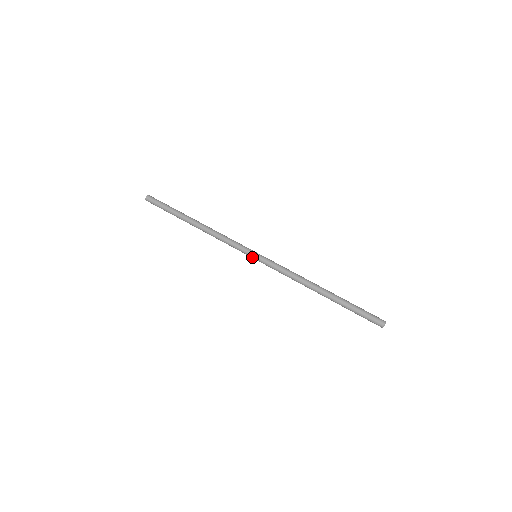
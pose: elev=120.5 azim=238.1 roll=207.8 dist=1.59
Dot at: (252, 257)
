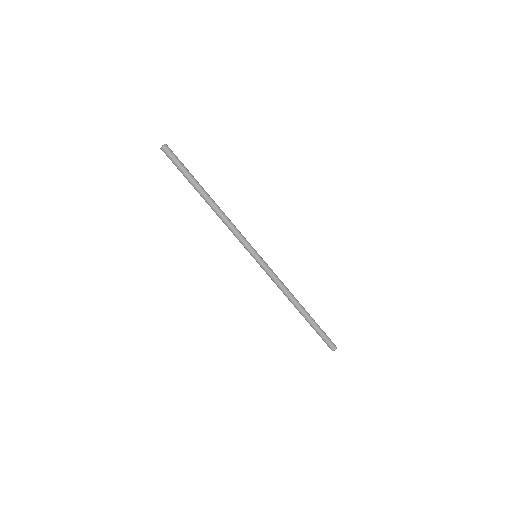
Dot at: (252, 256)
